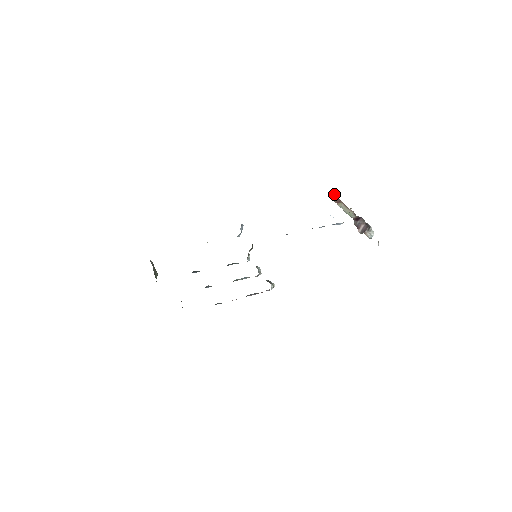
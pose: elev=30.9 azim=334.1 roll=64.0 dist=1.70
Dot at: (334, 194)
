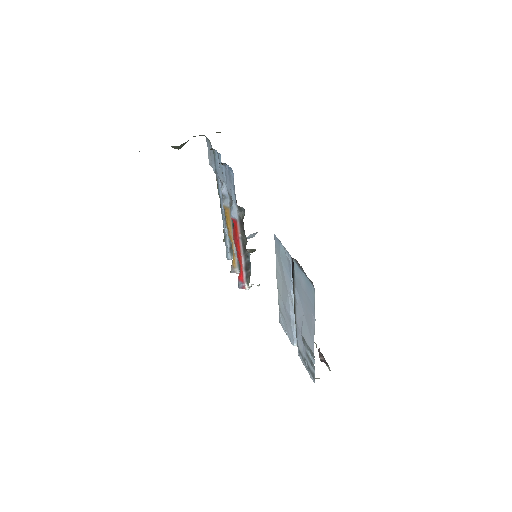
Dot at: occluded
